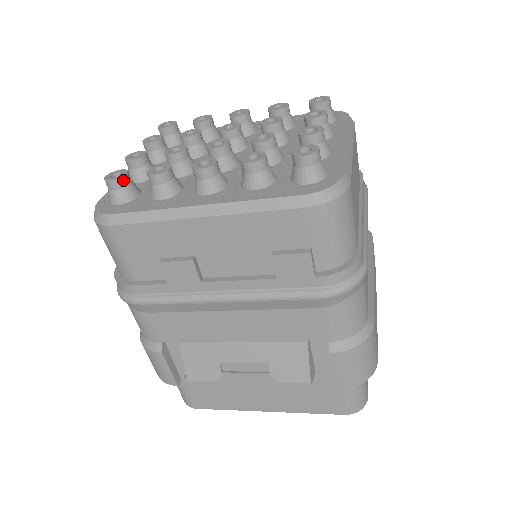
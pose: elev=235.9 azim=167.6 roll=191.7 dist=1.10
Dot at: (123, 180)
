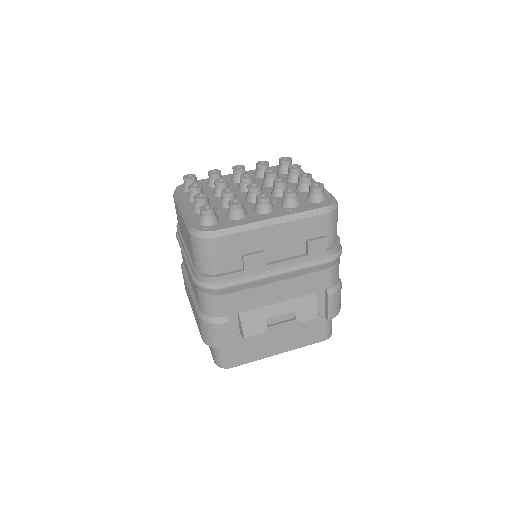
Dot at: (214, 210)
